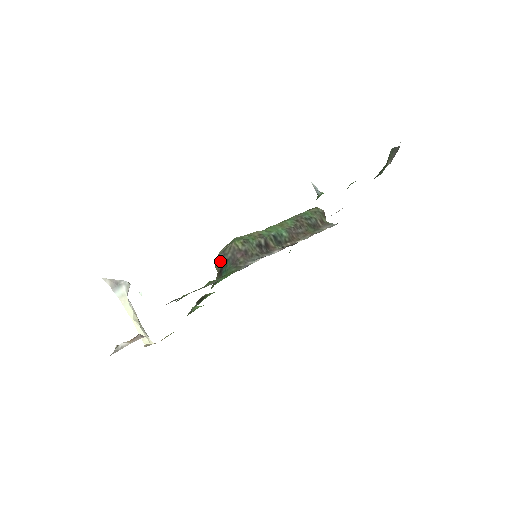
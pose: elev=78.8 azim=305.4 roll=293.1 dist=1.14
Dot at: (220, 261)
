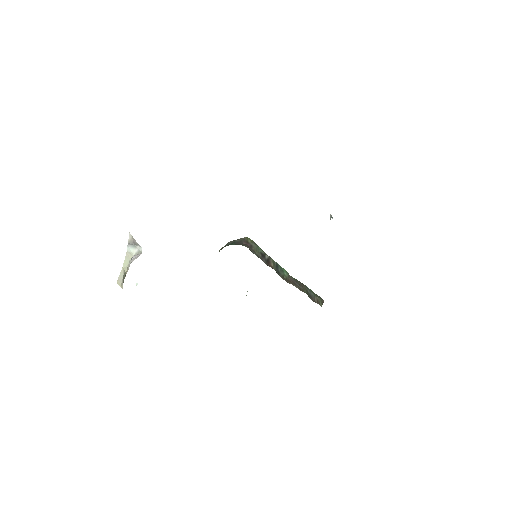
Dot at: (227, 244)
